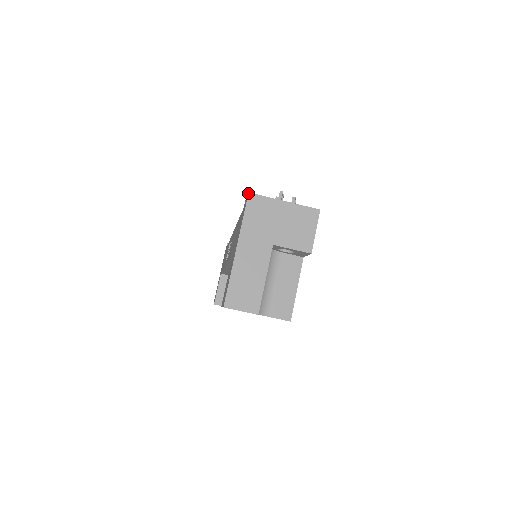
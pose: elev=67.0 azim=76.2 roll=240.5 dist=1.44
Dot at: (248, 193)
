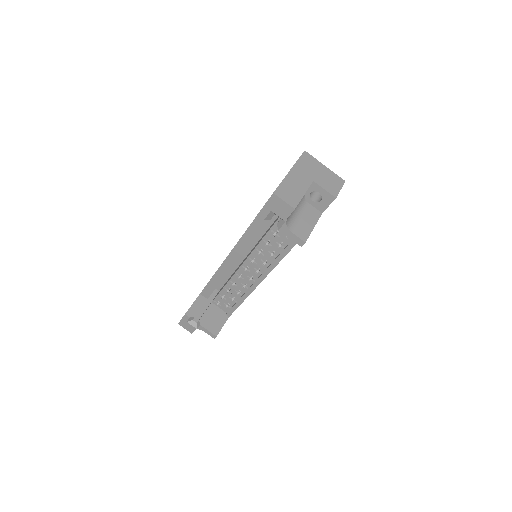
Dot at: occluded
